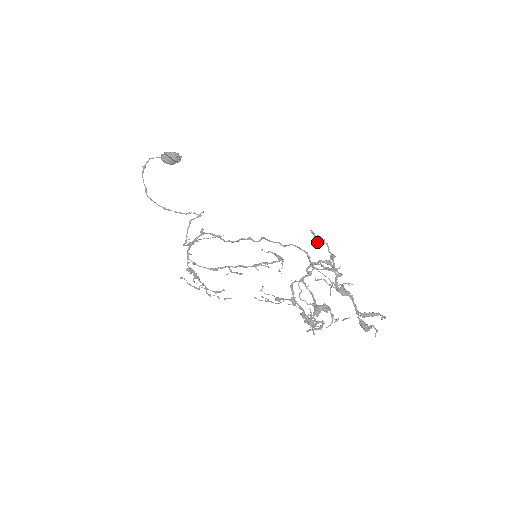
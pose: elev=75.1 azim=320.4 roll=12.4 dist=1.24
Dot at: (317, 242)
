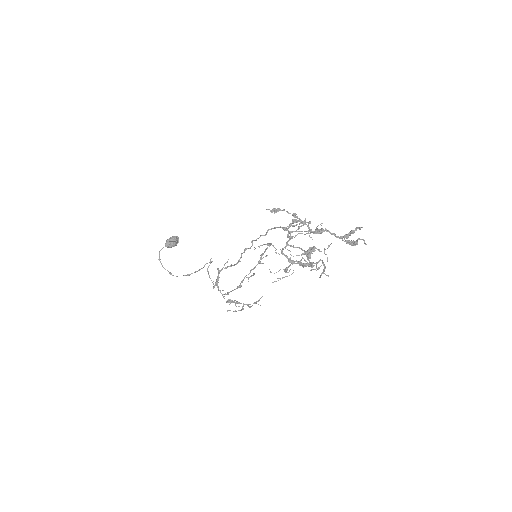
Dot at: occluded
